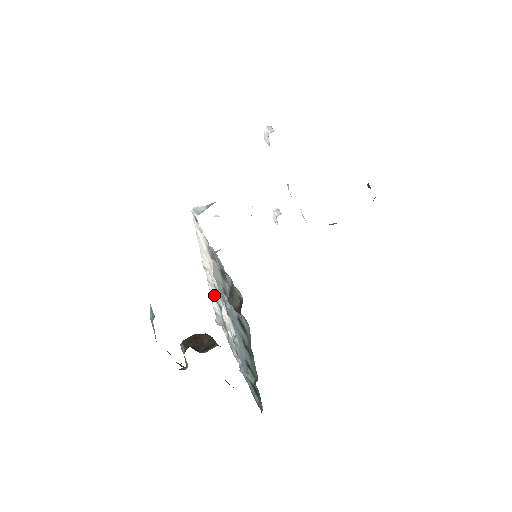
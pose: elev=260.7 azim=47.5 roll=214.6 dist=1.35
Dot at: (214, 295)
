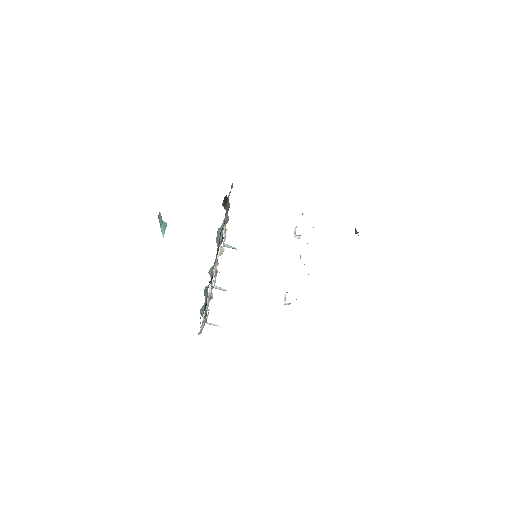
Dot at: occluded
